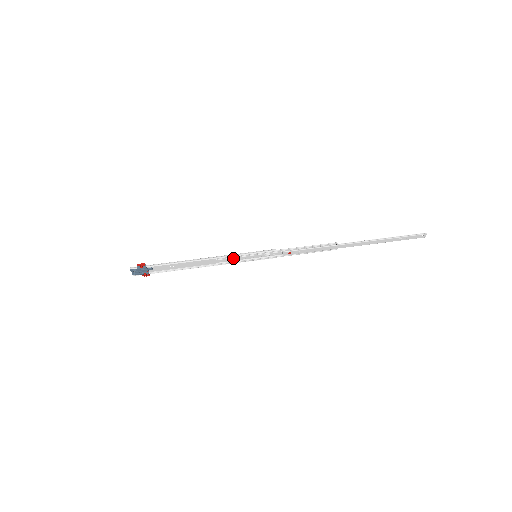
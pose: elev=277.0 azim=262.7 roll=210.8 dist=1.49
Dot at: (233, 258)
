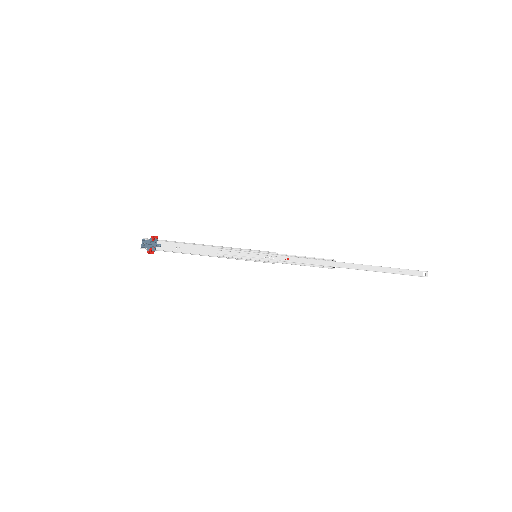
Dot at: (235, 253)
